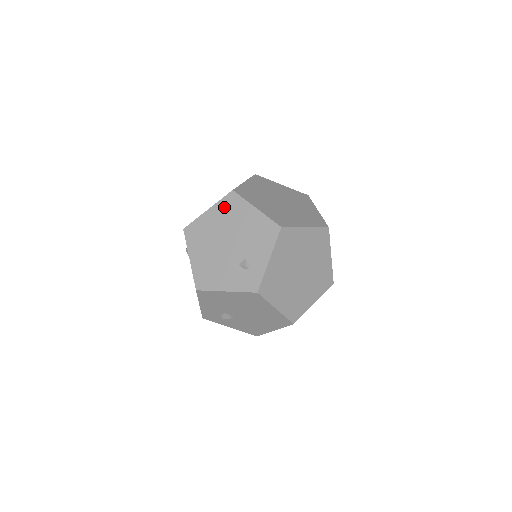
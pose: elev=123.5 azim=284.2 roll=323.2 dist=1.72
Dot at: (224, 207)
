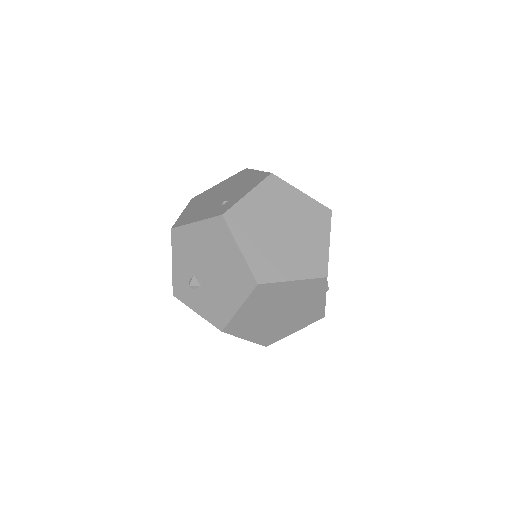
Dot at: (233, 178)
